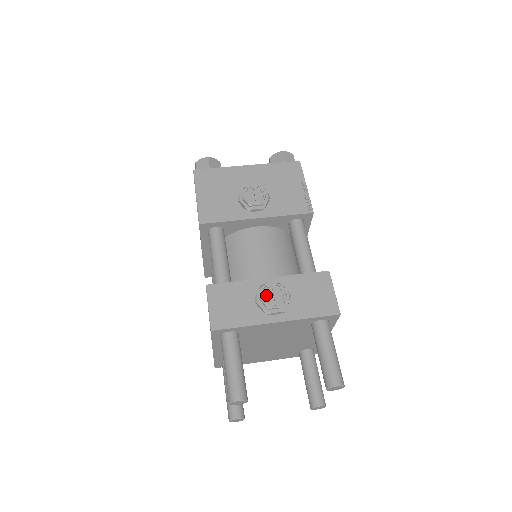
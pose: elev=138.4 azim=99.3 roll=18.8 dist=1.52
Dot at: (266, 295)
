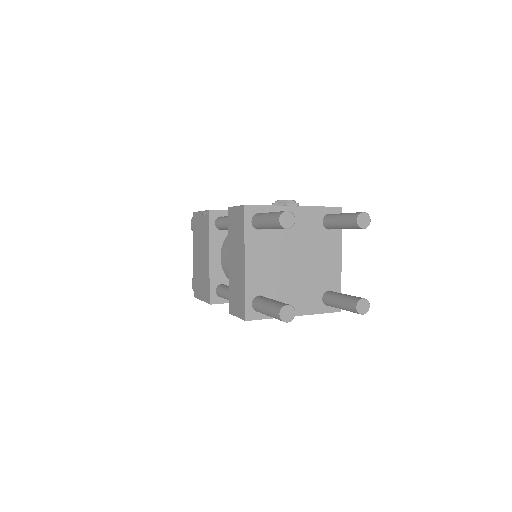
Dot at: occluded
